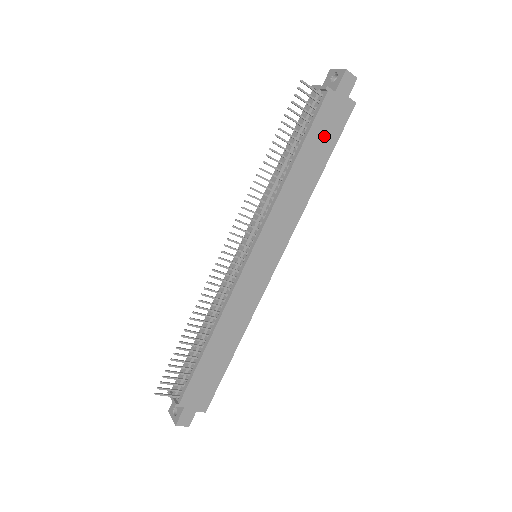
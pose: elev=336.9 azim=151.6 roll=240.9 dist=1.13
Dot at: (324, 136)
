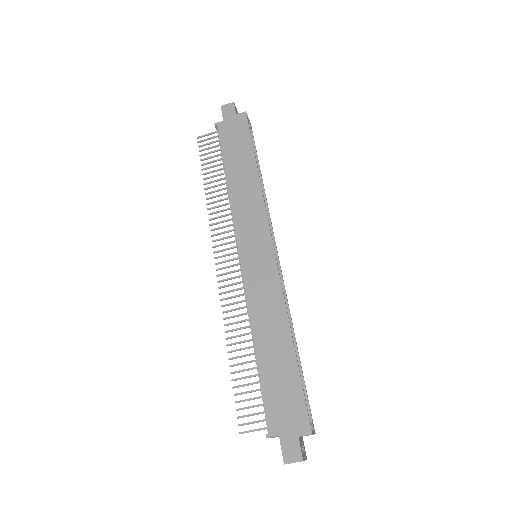
Dot at: (237, 145)
